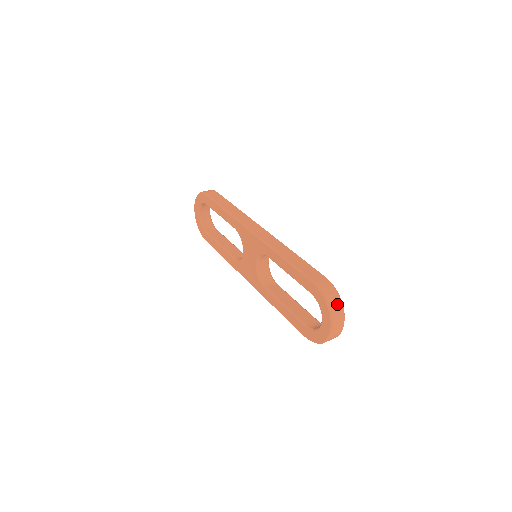
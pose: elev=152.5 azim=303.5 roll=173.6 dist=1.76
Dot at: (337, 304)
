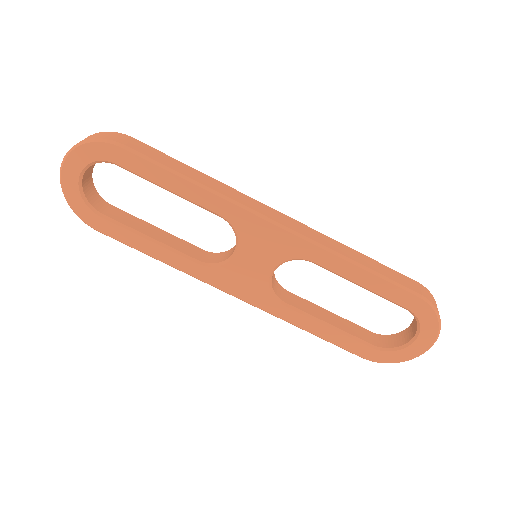
Dot at: occluded
